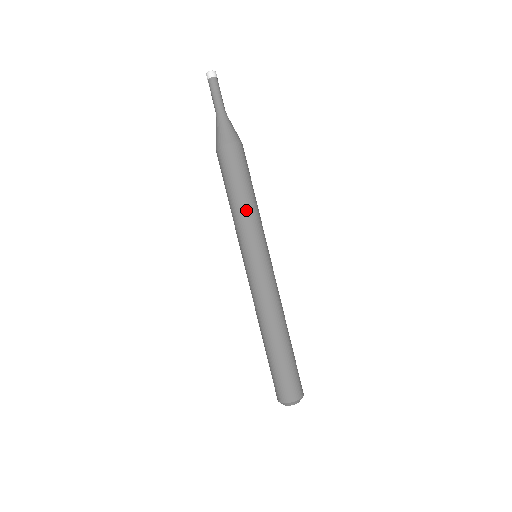
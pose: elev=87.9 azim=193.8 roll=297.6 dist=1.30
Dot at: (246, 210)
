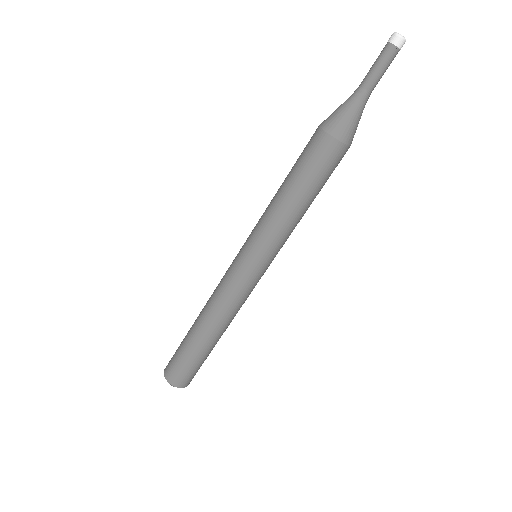
Dot at: (275, 208)
